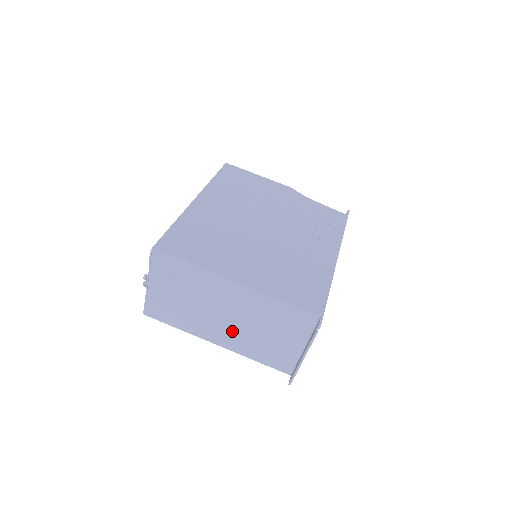
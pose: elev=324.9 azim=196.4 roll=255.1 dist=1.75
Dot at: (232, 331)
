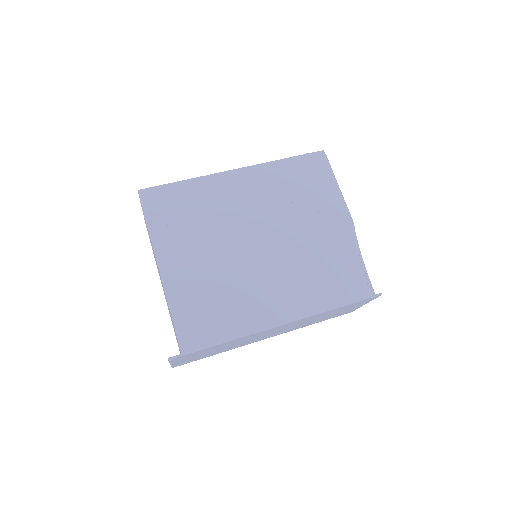
Dot at: occluded
